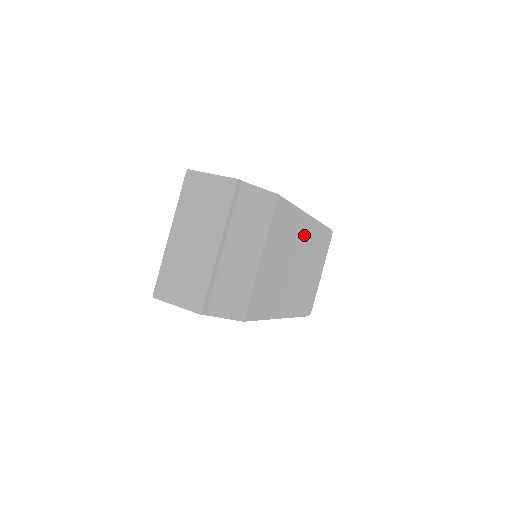
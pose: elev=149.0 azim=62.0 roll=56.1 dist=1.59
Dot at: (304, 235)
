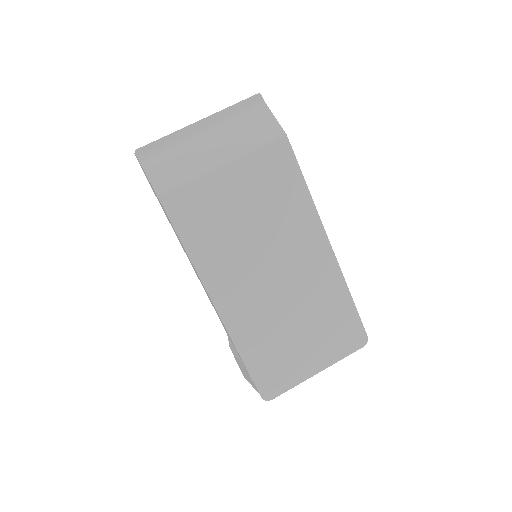
Dot at: (308, 253)
